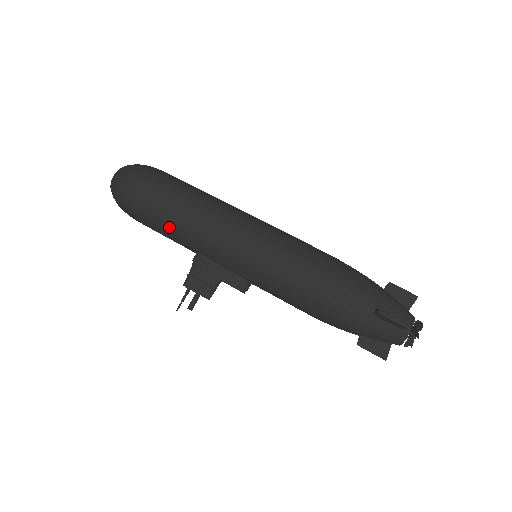
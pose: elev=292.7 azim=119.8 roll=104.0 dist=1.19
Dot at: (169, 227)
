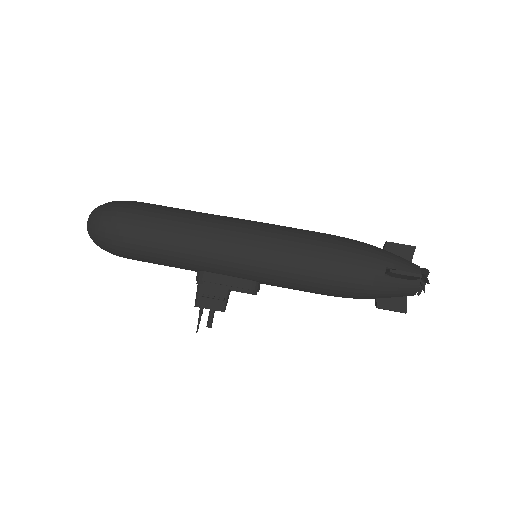
Dot at: (164, 254)
